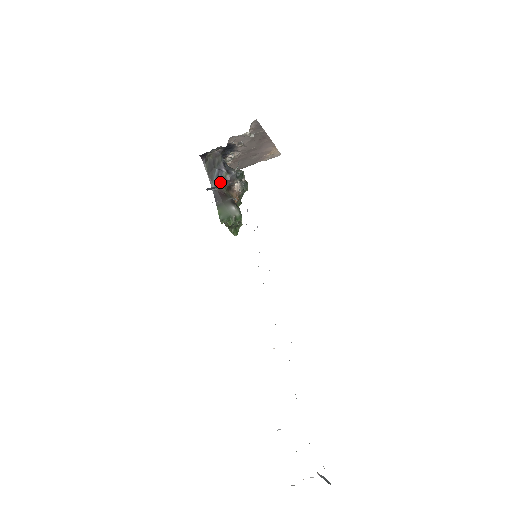
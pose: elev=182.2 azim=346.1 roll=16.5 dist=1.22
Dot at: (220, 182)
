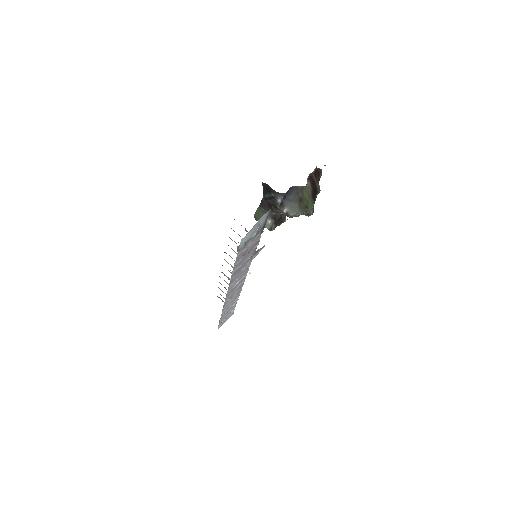
Dot at: (271, 201)
